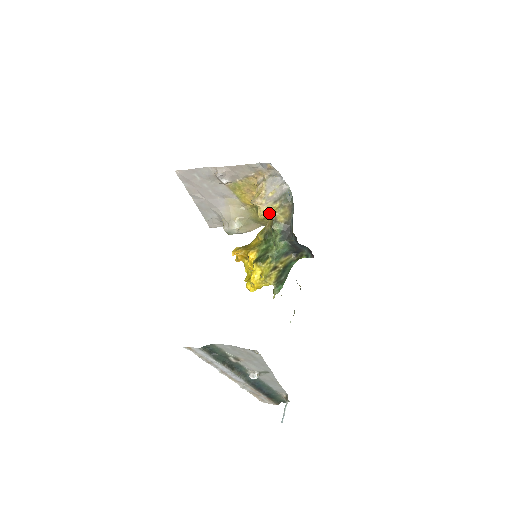
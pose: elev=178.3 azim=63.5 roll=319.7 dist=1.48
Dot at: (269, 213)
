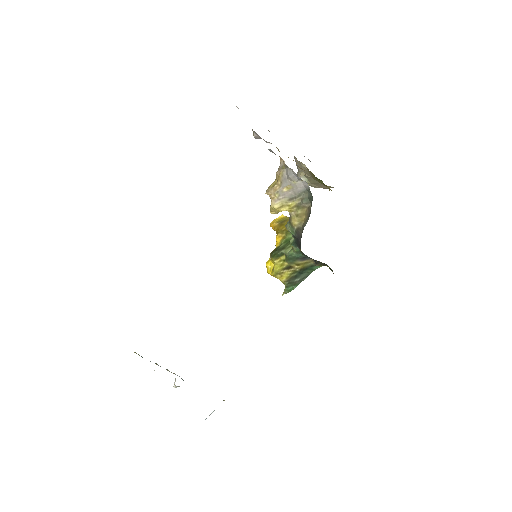
Dot at: (285, 209)
